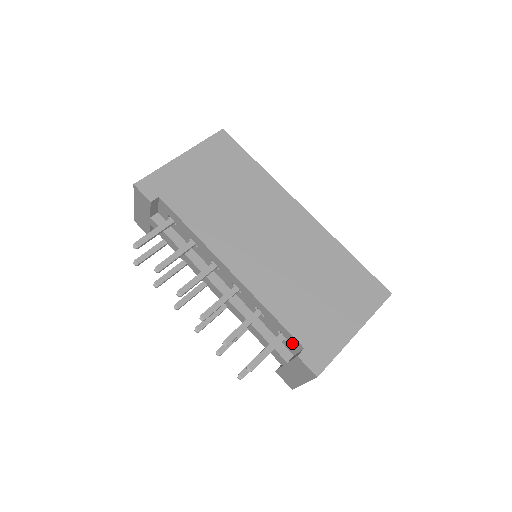
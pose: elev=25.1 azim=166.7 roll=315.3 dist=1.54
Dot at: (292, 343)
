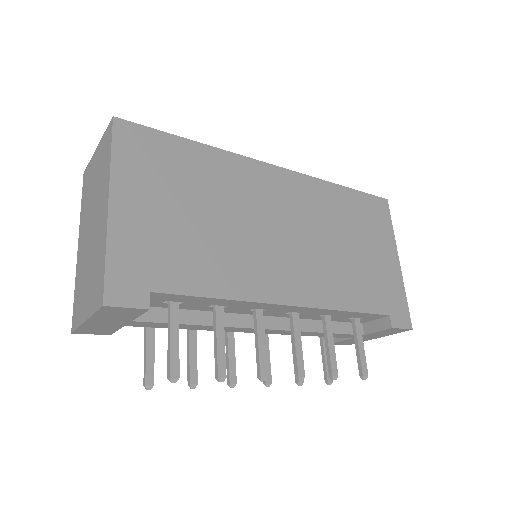
Dot at: (369, 318)
